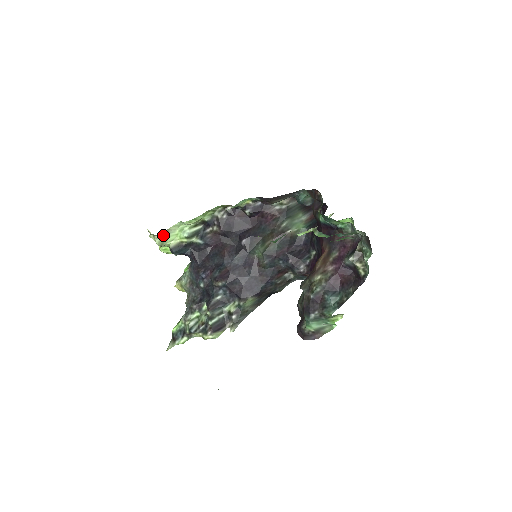
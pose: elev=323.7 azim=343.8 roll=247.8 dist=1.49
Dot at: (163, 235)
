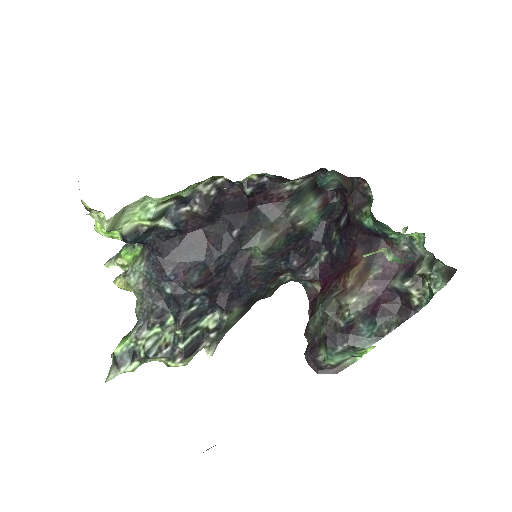
Dot at: (116, 216)
